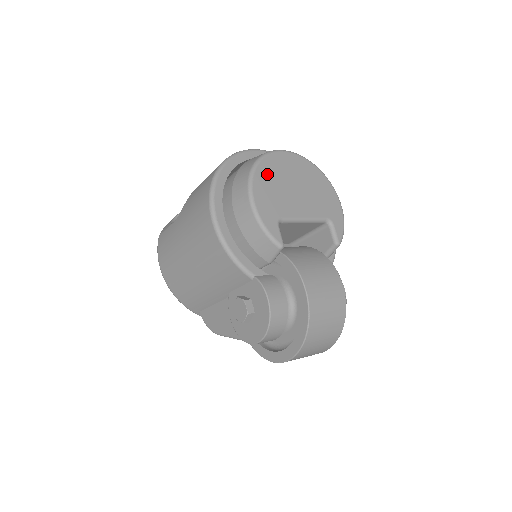
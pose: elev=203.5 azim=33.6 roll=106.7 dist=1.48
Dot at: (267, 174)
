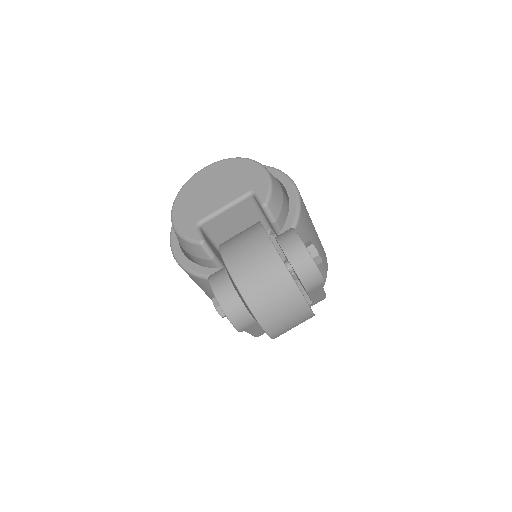
Dot at: (186, 197)
